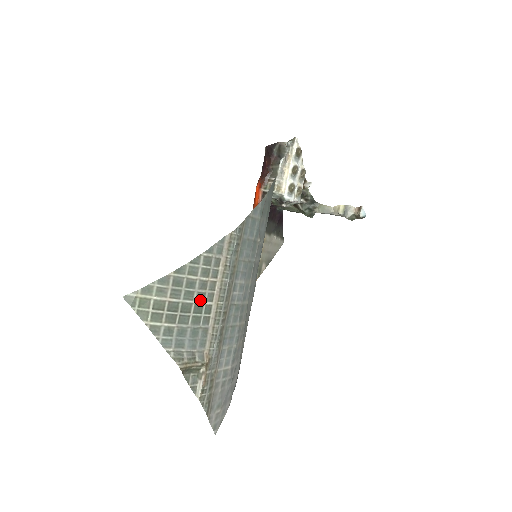
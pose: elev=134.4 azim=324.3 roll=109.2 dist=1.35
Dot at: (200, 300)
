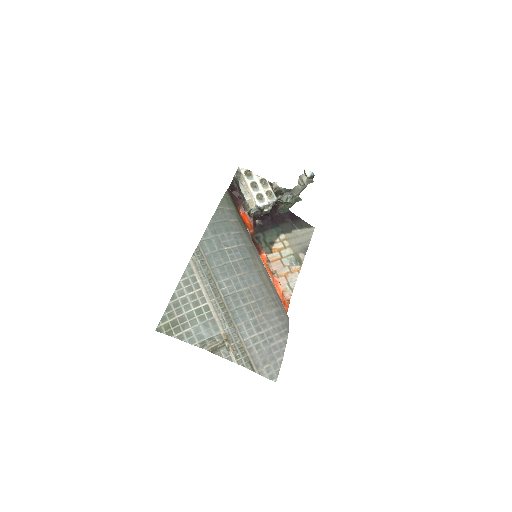
Dot at: (197, 306)
